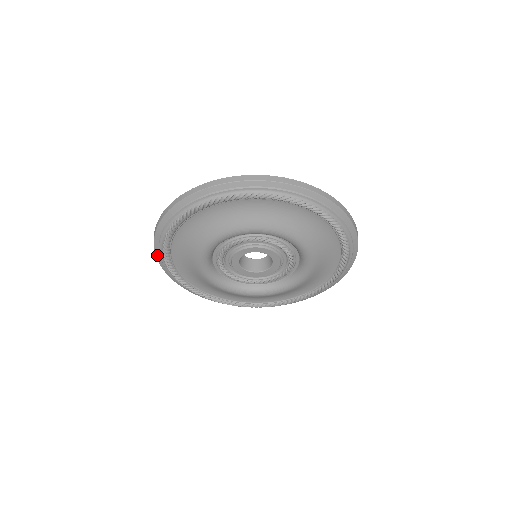
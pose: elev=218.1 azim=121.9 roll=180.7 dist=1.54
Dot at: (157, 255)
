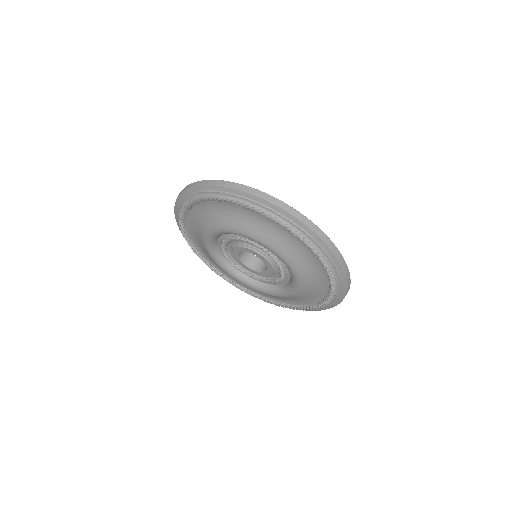
Dot at: (183, 194)
